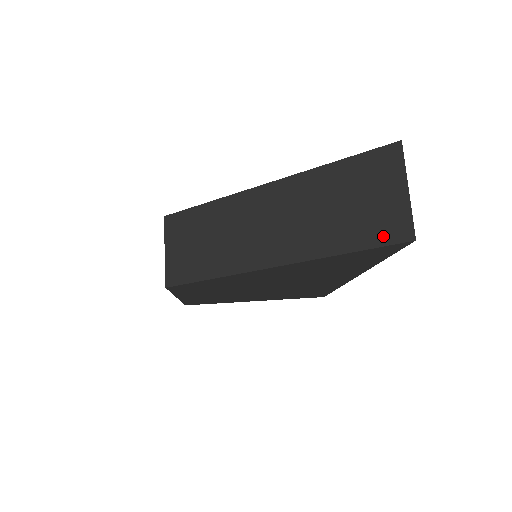
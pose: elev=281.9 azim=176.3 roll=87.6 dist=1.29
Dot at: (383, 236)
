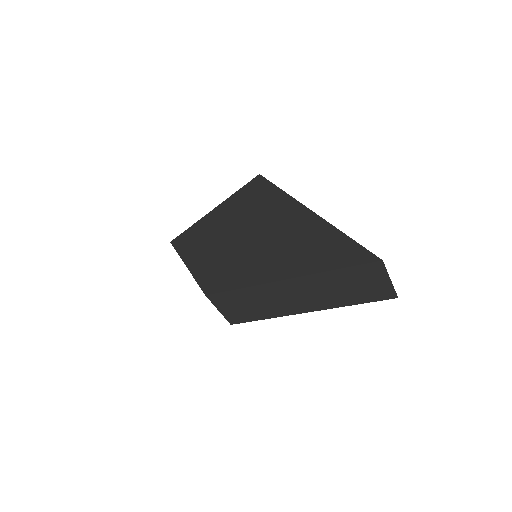
Dot at: (379, 297)
